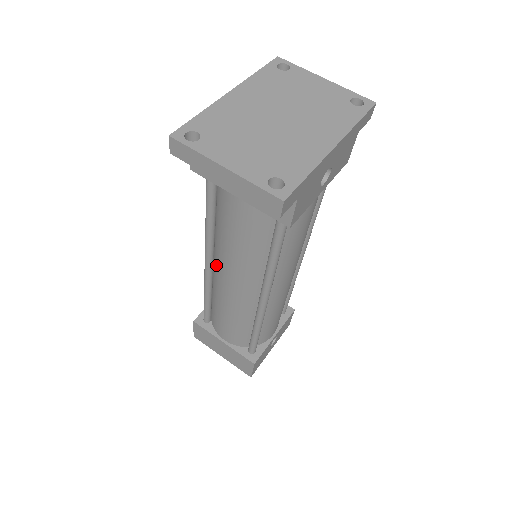
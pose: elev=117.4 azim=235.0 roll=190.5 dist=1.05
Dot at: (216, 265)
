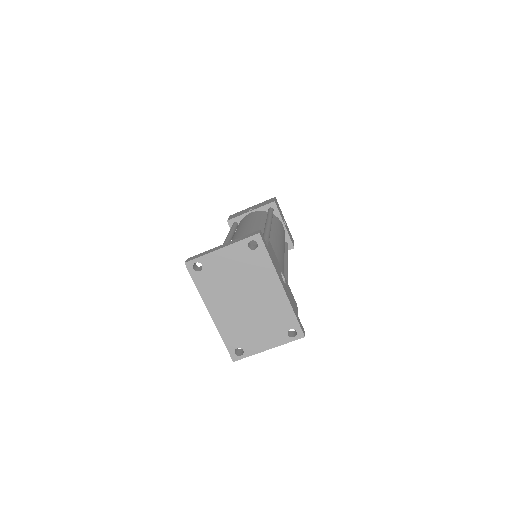
Dot at: occluded
